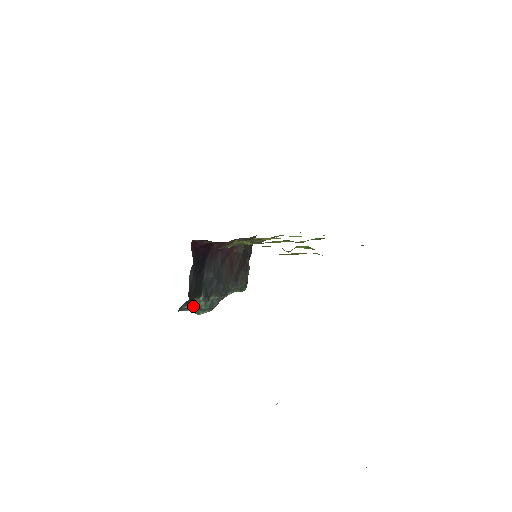
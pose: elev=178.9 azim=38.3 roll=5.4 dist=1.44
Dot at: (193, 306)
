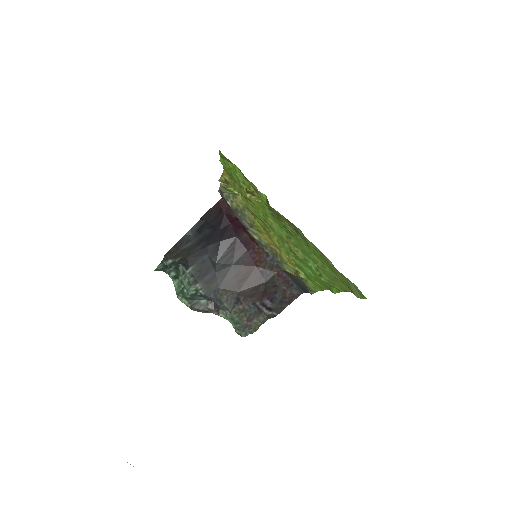
Dot at: (179, 280)
